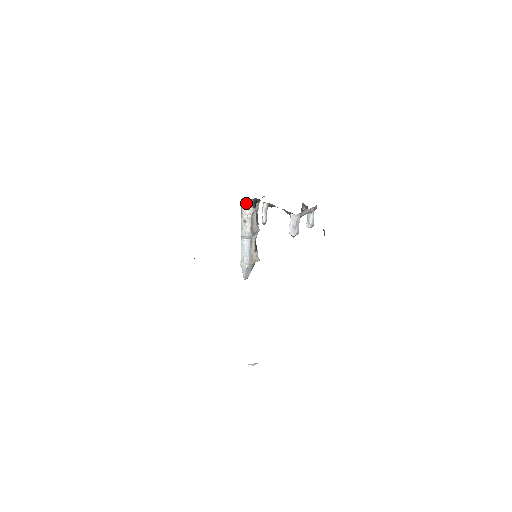
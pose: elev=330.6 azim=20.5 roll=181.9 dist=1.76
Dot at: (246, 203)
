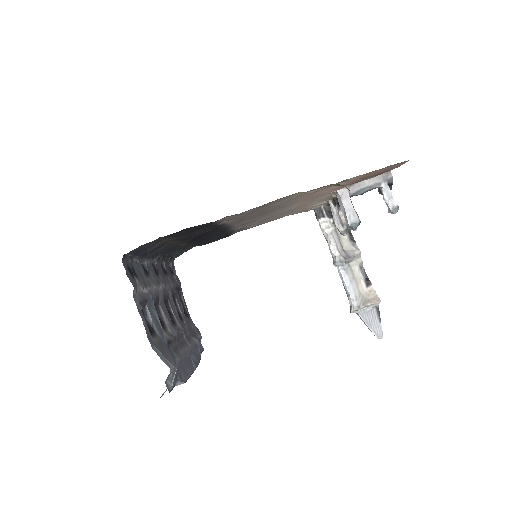
Dot at: (316, 214)
